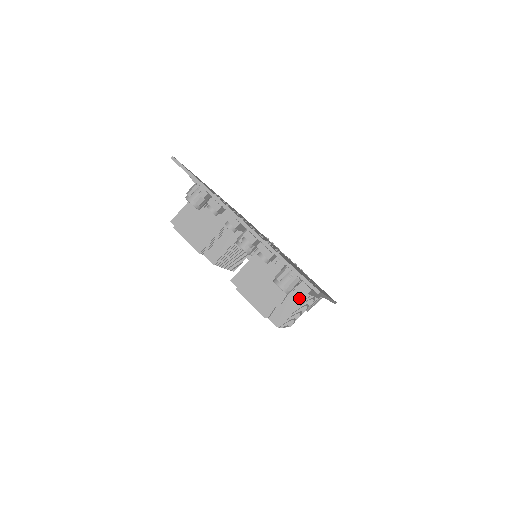
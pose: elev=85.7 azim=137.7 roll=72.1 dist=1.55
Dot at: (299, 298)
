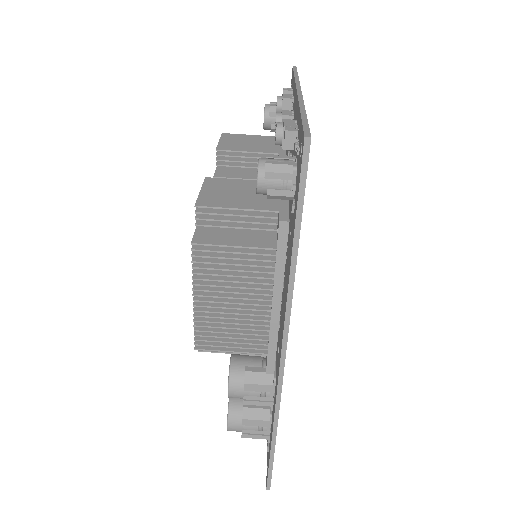
Dot at: (259, 242)
